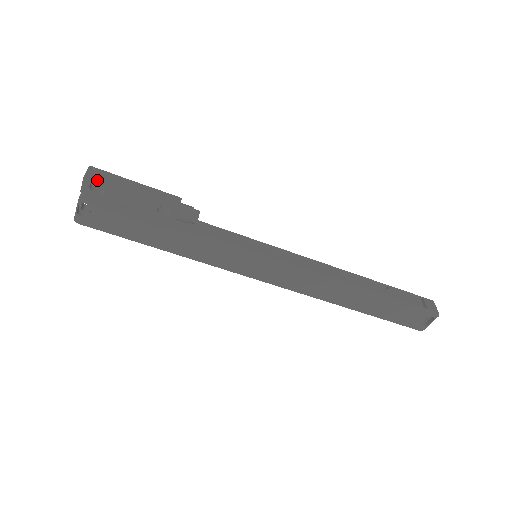
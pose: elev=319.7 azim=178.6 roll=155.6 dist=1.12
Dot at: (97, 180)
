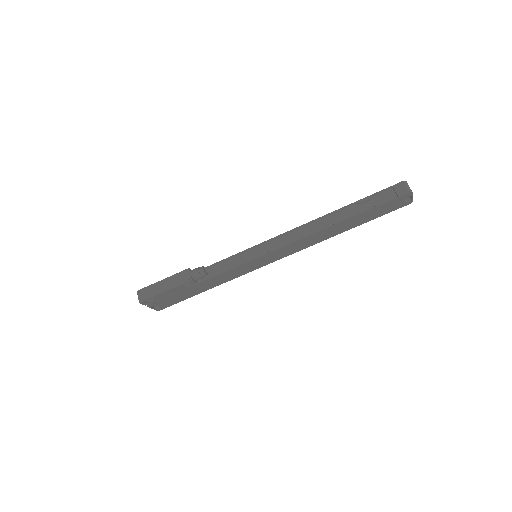
Dot at: (145, 299)
